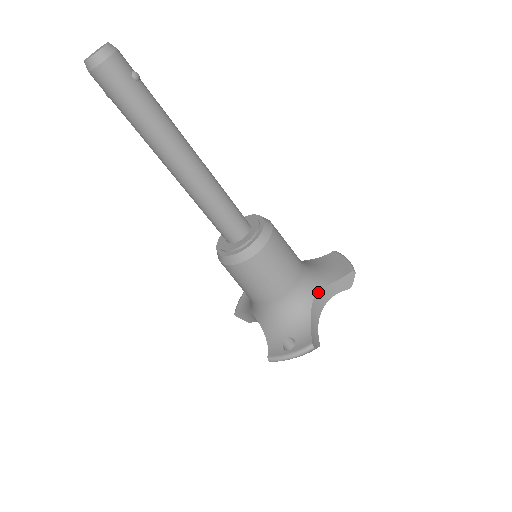
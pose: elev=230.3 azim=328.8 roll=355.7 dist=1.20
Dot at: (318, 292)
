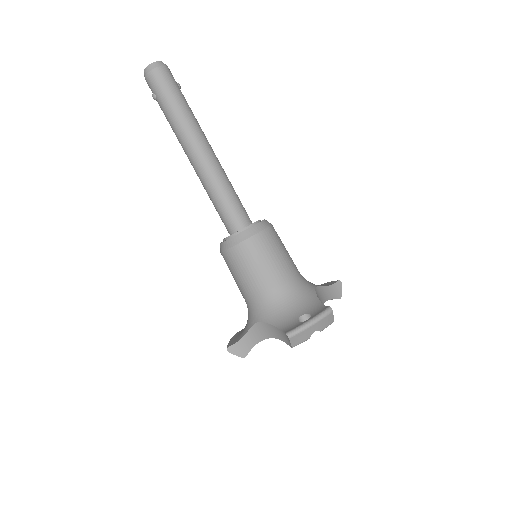
Dot at: (317, 287)
